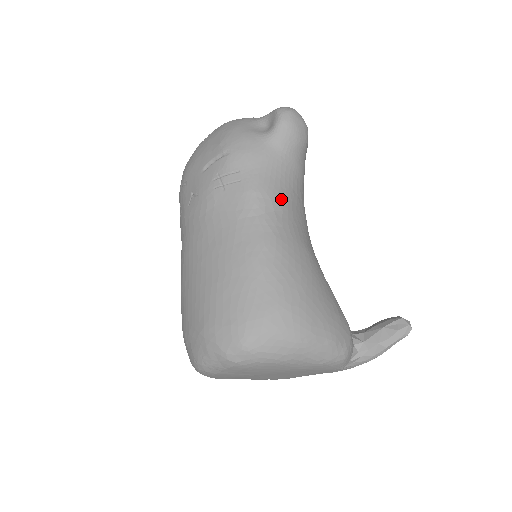
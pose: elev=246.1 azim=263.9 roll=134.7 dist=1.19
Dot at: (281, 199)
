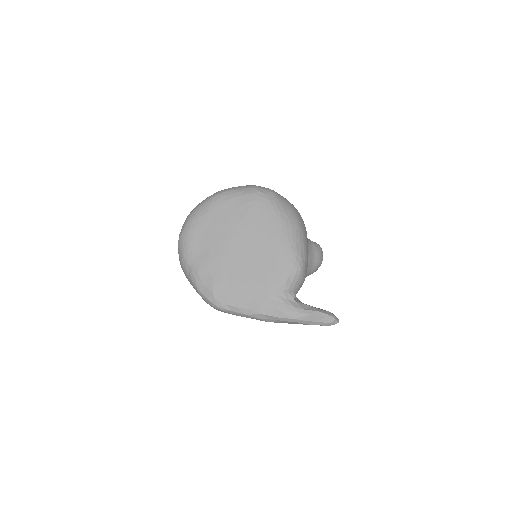
Dot at: occluded
